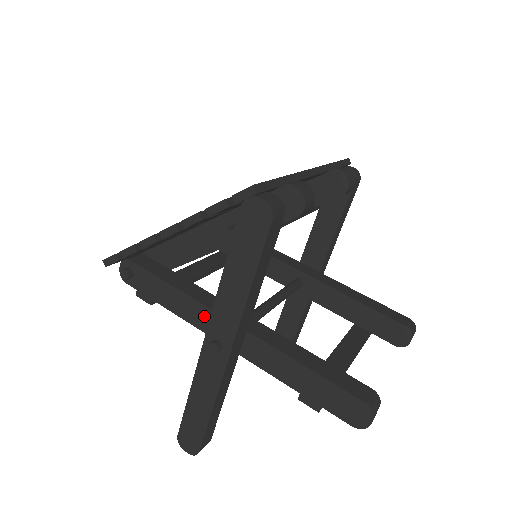
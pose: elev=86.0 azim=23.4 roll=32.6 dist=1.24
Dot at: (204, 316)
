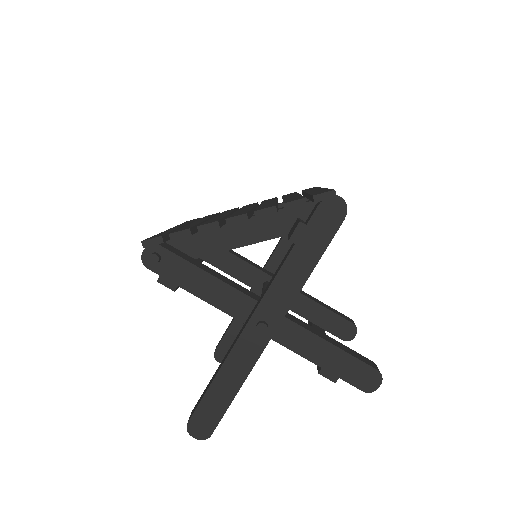
Dot at: (238, 302)
